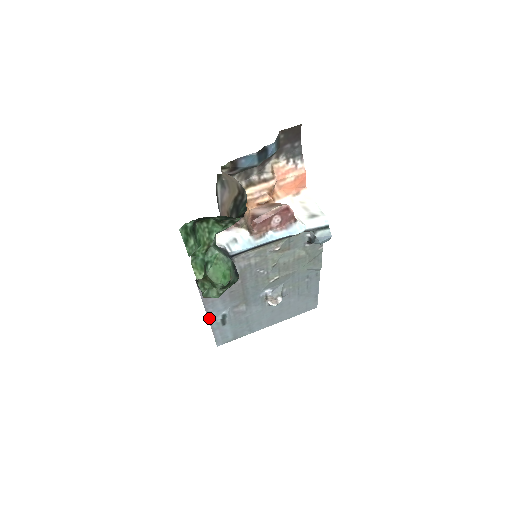
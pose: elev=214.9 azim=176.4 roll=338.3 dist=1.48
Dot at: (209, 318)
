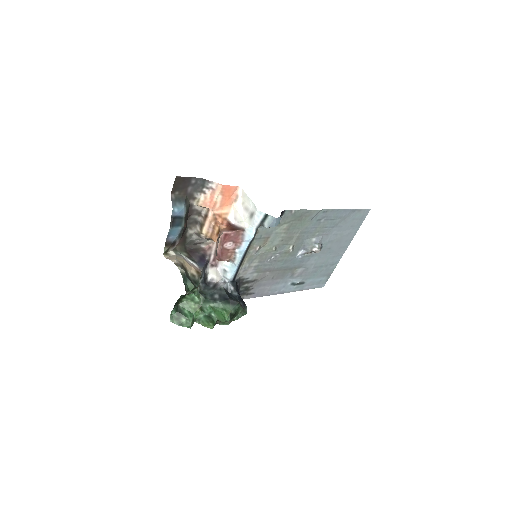
Dot at: occluded
